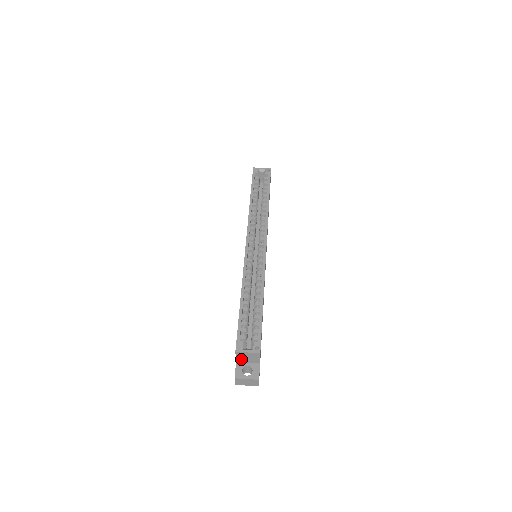
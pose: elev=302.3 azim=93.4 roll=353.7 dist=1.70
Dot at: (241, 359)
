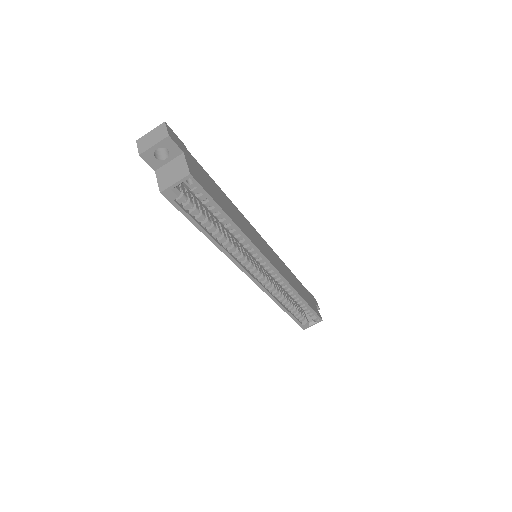
Dot at: occluded
